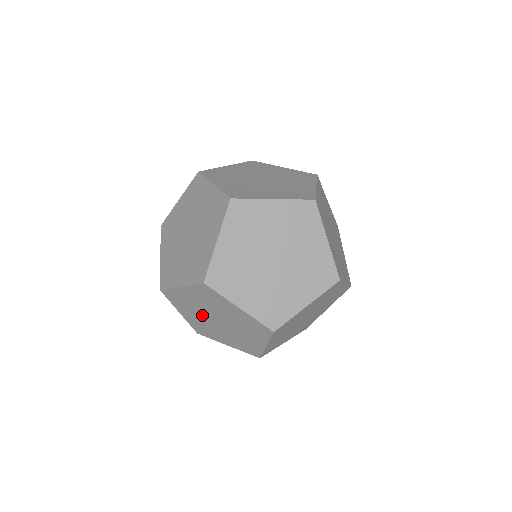
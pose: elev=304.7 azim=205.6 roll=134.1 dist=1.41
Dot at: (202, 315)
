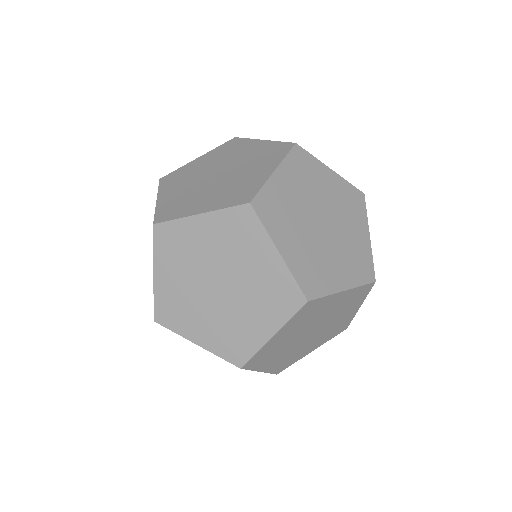
Dot at: (205, 303)
